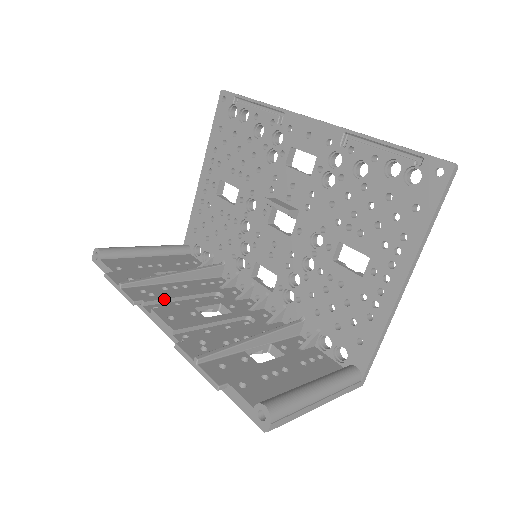
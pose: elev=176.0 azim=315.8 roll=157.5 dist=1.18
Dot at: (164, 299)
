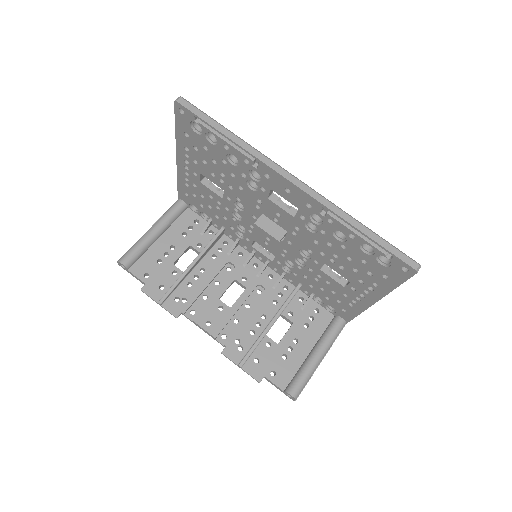
Dot at: (195, 300)
